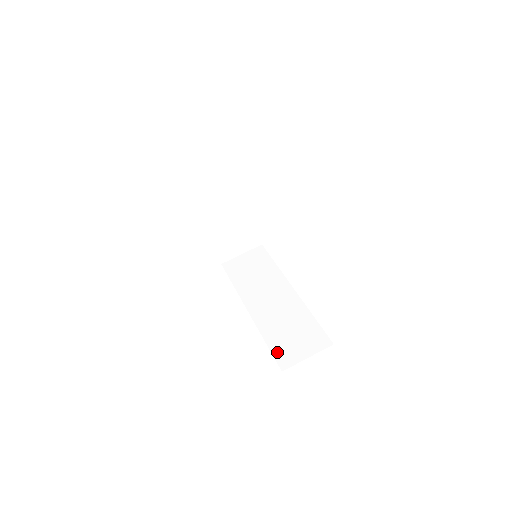
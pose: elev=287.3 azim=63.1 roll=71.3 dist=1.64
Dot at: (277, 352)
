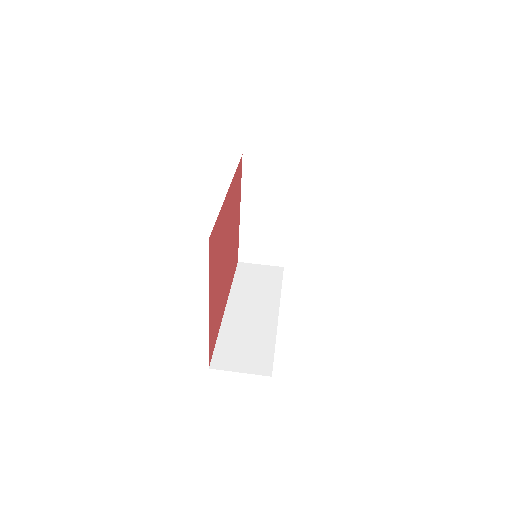
Dot at: (219, 351)
